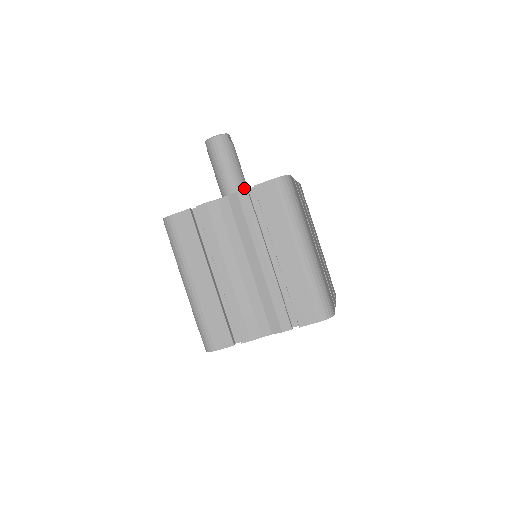
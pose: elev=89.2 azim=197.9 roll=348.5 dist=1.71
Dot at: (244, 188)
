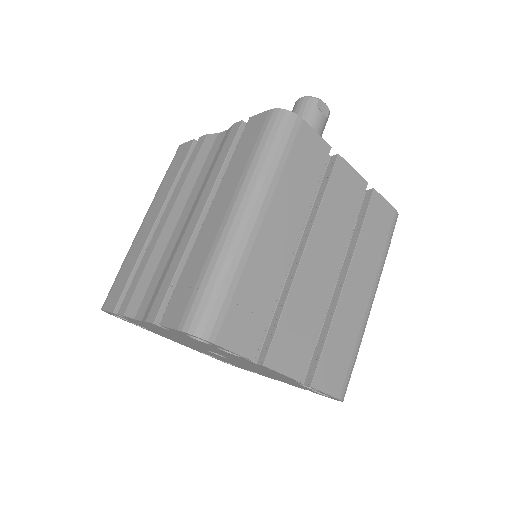
Dot at: occluded
